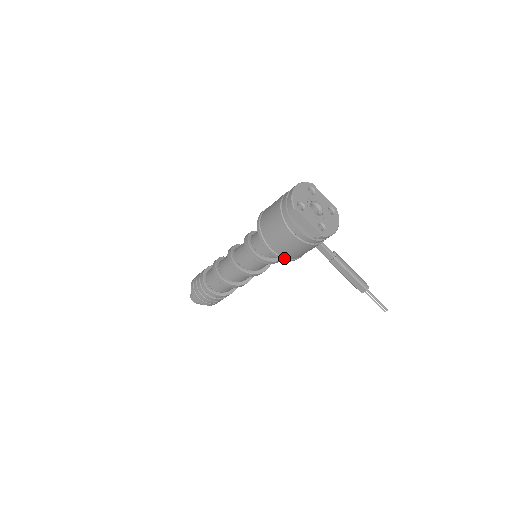
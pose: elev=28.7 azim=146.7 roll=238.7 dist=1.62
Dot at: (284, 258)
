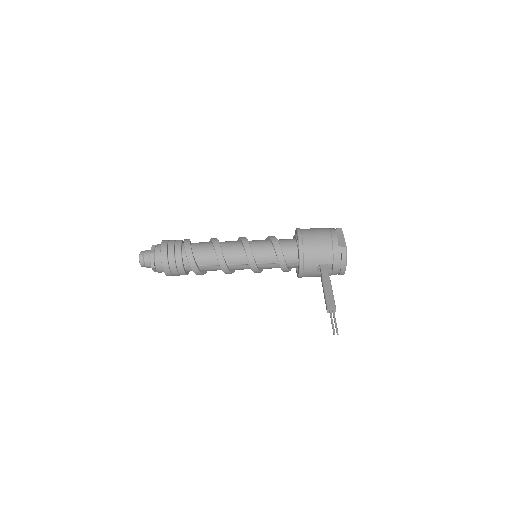
Dot at: (303, 244)
